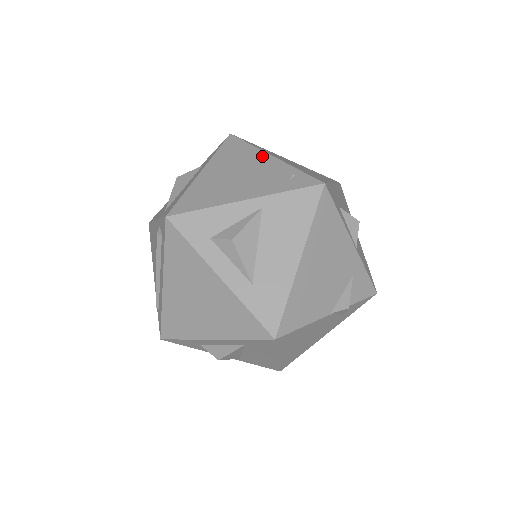
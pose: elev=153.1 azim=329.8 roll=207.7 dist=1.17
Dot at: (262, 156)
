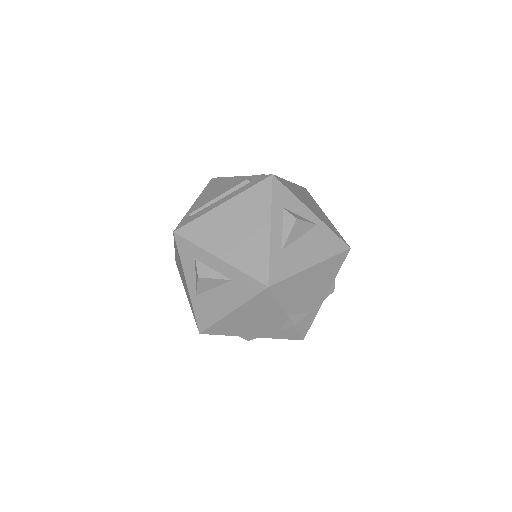
Dot at: (321, 210)
